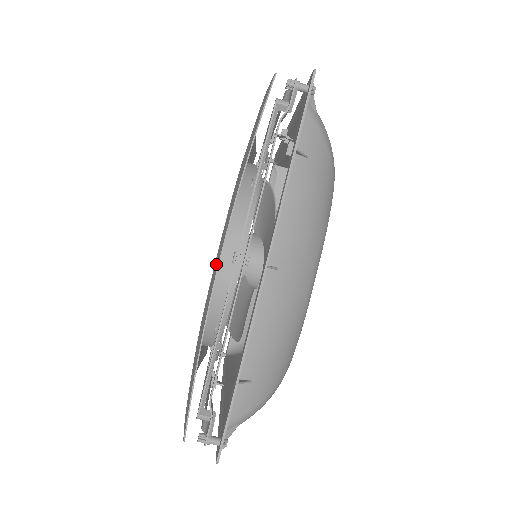
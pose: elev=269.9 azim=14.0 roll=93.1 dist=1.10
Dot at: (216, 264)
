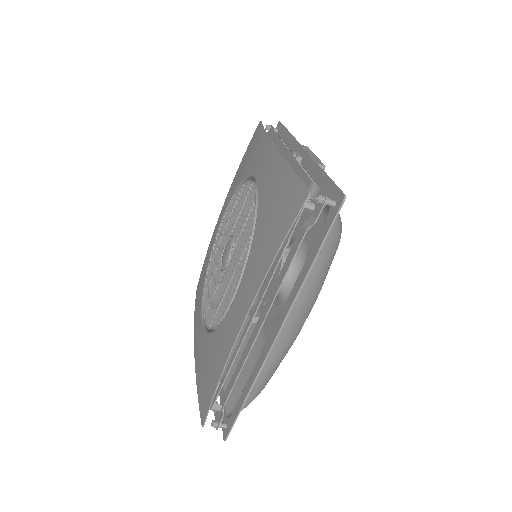
Dot at: (235, 320)
